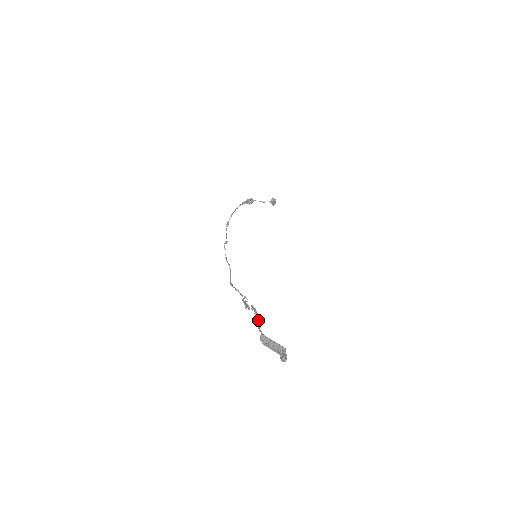
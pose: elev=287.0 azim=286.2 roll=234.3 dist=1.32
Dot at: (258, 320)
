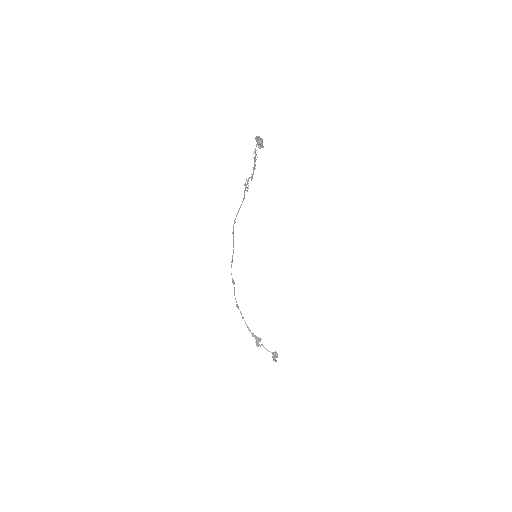
Dot at: occluded
